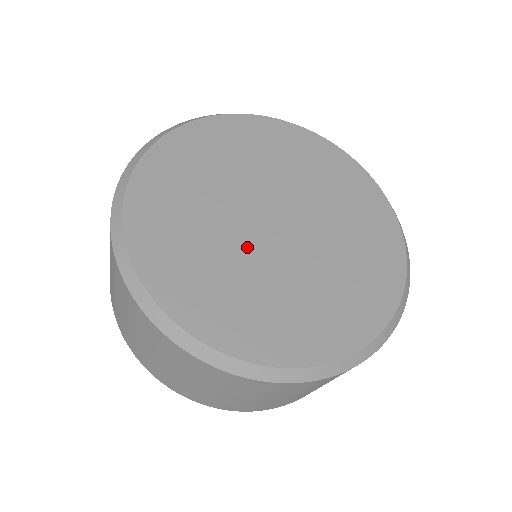
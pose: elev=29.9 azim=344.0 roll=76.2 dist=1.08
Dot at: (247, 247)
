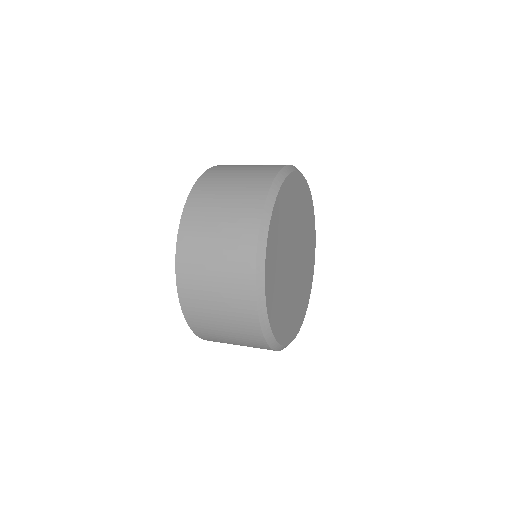
Dot at: (294, 285)
